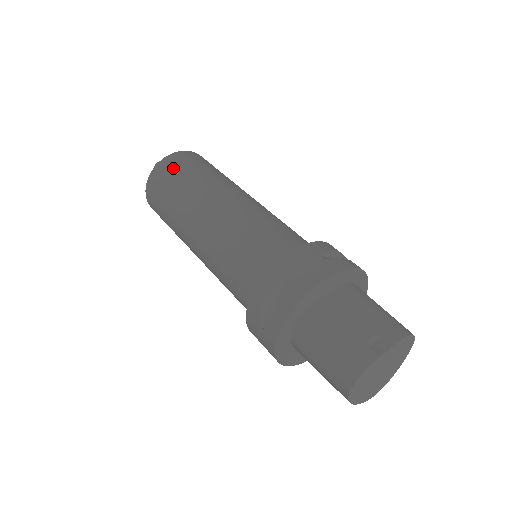
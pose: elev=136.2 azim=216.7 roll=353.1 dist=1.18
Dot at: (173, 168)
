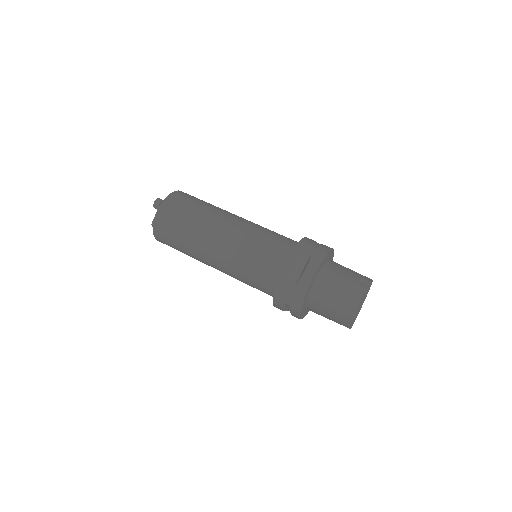
Dot at: (183, 199)
